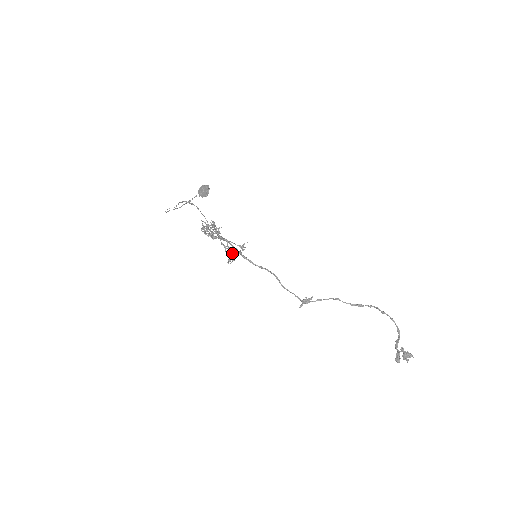
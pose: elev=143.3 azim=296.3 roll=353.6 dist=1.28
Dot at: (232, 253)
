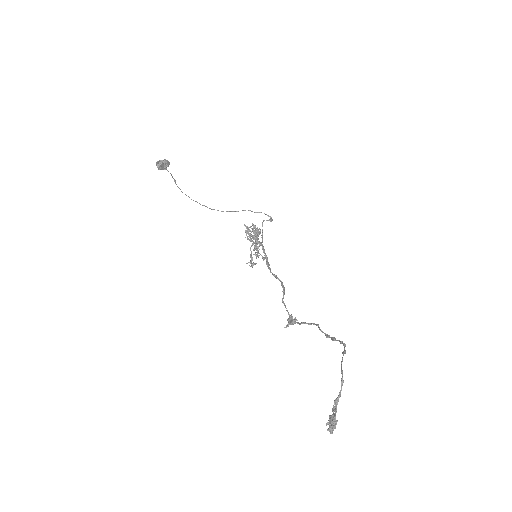
Dot at: (250, 254)
